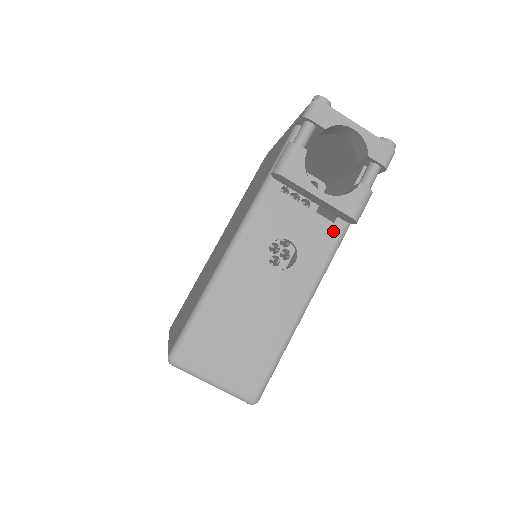
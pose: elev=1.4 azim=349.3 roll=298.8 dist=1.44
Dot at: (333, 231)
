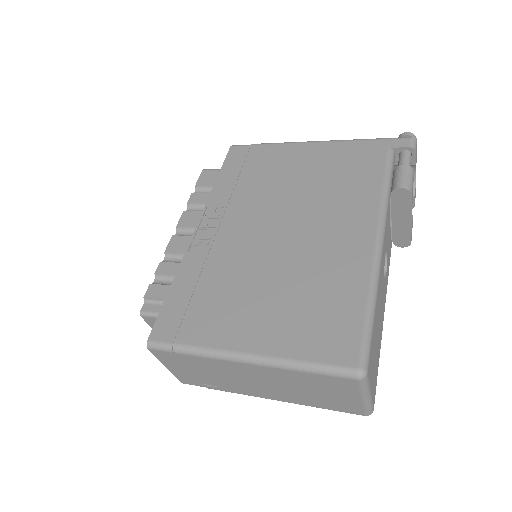
Dot at: occluded
